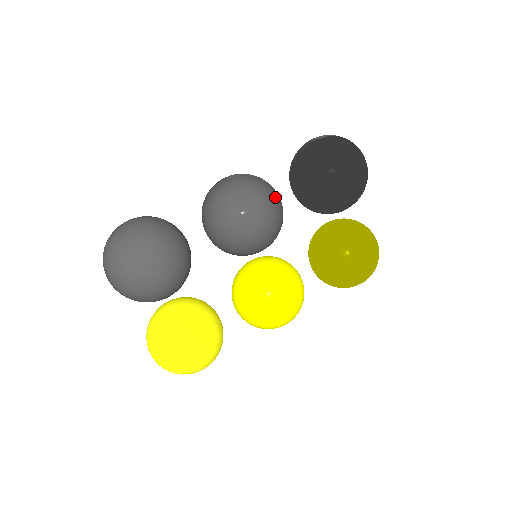
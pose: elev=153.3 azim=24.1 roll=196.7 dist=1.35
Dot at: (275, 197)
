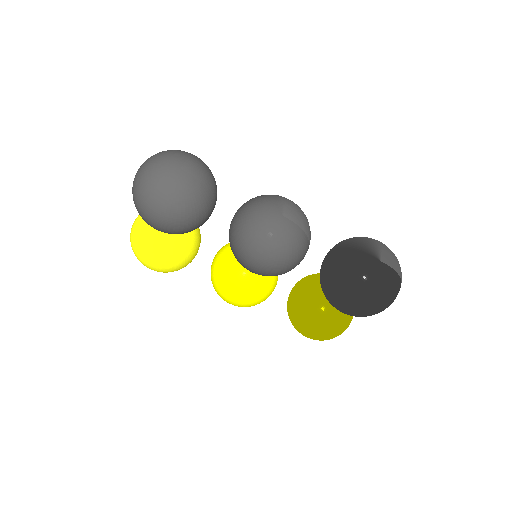
Dot at: (295, 261)
